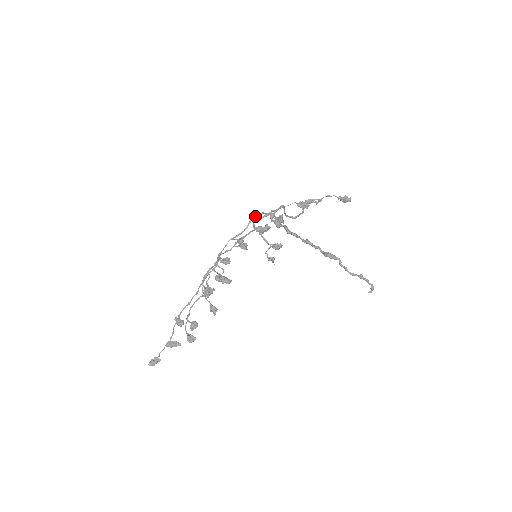
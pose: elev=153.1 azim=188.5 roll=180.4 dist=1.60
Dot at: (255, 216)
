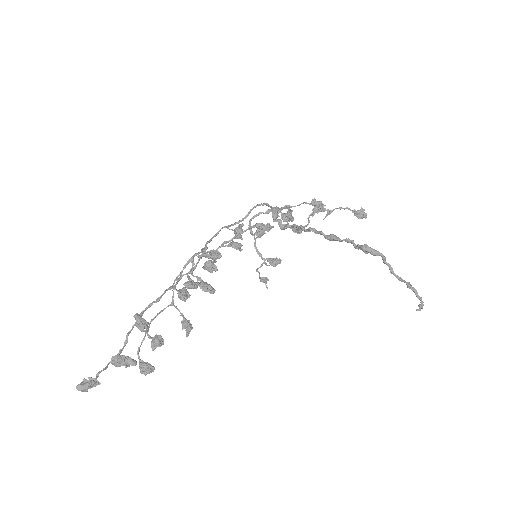
Dot at: (258, 205)
